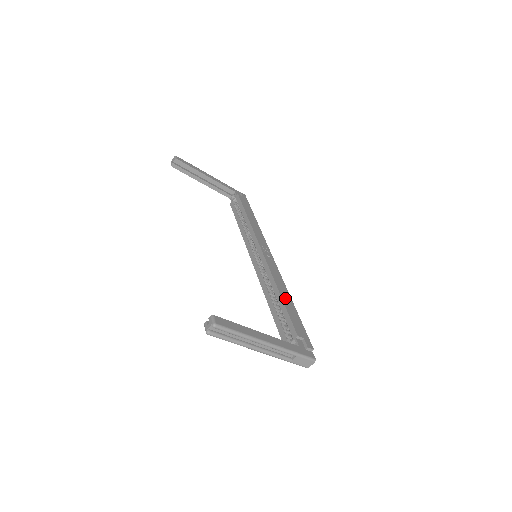
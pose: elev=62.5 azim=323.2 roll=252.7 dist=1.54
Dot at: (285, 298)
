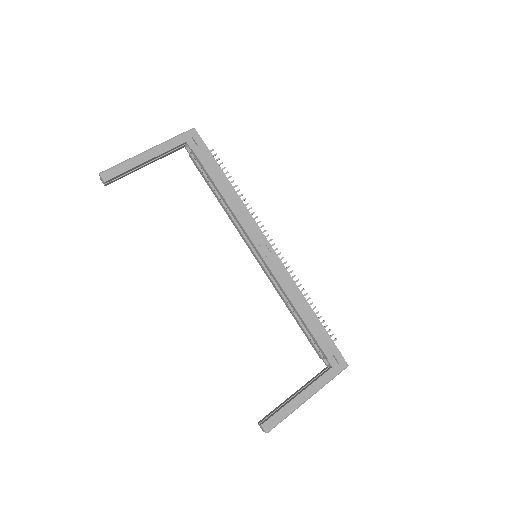
Dot at: (304, 313)
